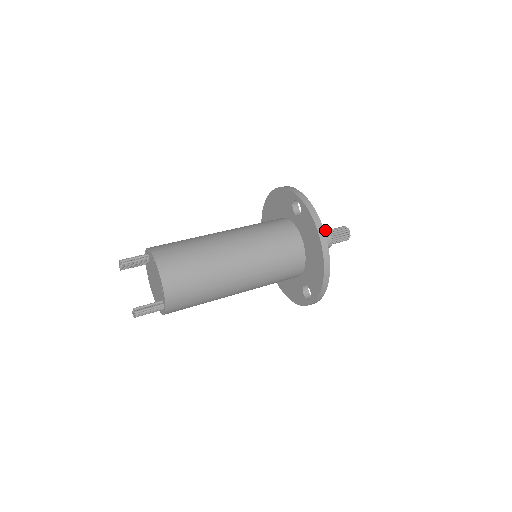
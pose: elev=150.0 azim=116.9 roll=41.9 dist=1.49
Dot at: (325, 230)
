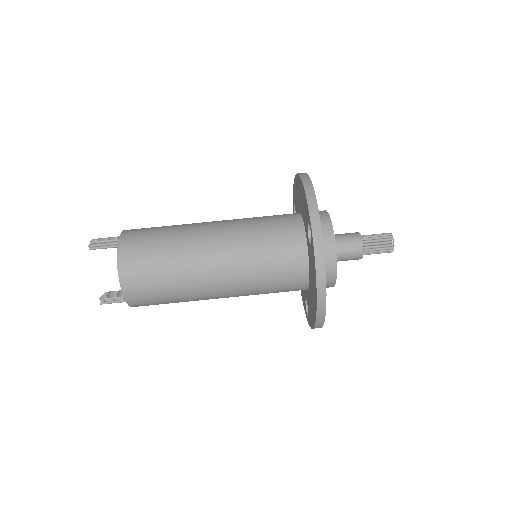
Dot at: (358, 241)
